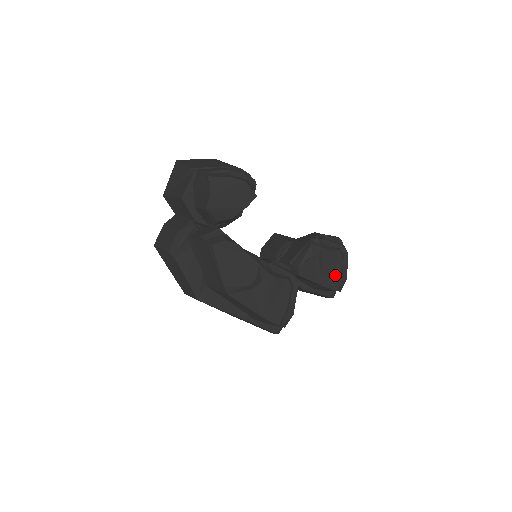
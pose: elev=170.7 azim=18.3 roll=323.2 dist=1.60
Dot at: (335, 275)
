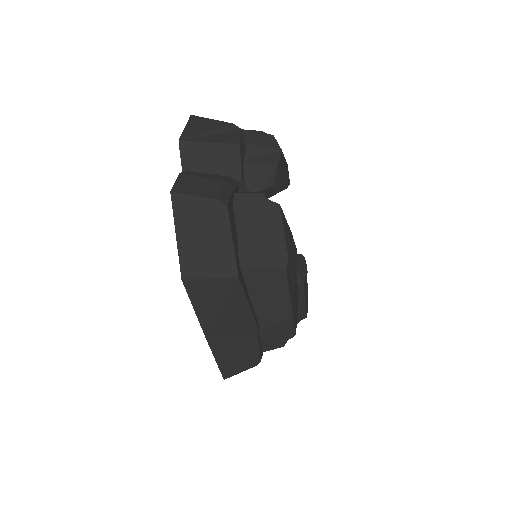
Dot at: (307, 299)
